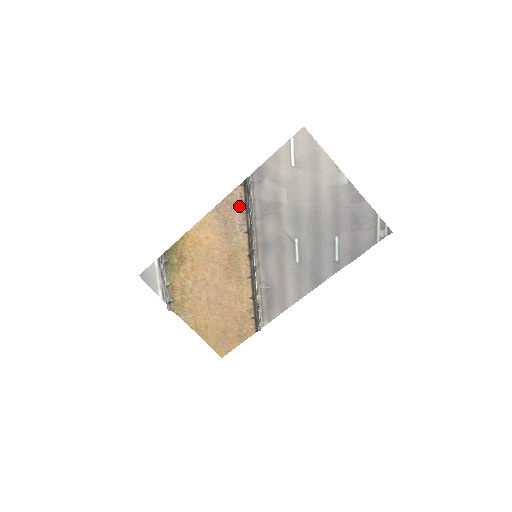
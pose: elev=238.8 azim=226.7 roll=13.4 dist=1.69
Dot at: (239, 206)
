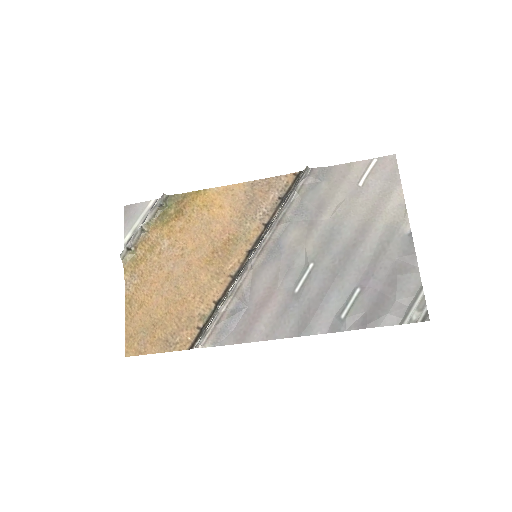
Dot at: (277, 194)
